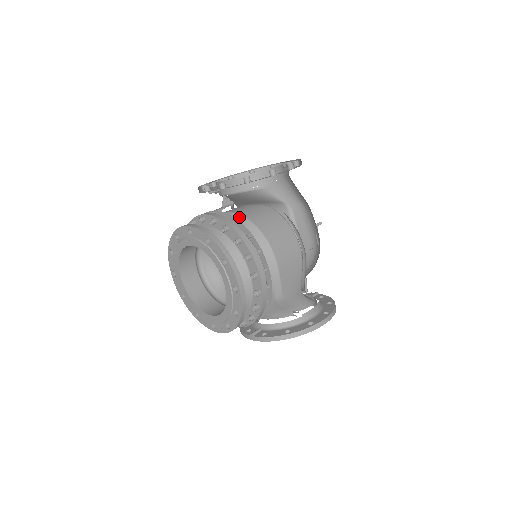
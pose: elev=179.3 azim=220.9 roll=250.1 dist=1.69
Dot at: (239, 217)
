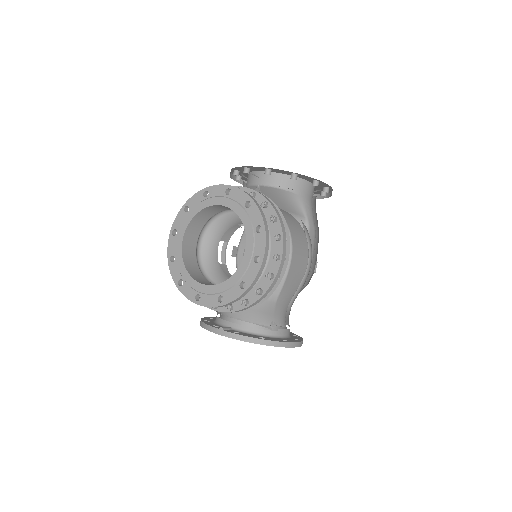
Dot at: occluded
